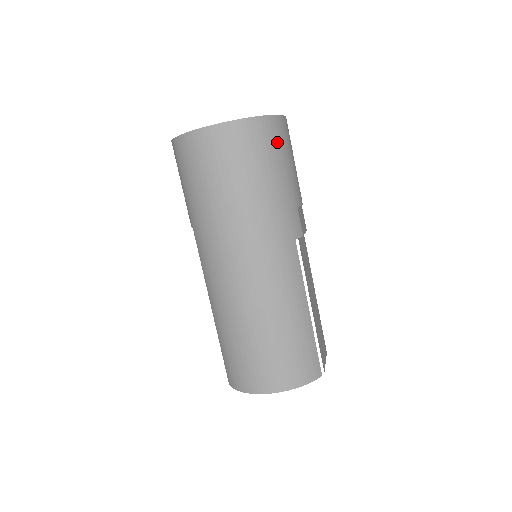
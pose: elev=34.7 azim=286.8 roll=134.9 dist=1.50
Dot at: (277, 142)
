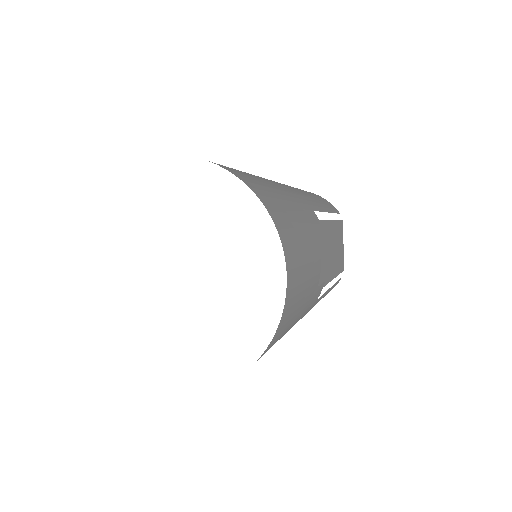
Dot at: (285, 327)
